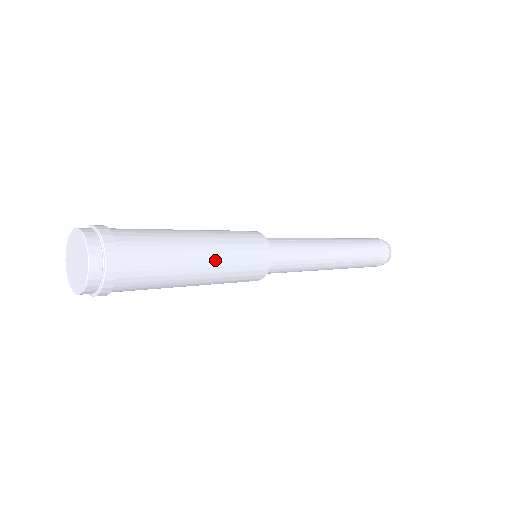
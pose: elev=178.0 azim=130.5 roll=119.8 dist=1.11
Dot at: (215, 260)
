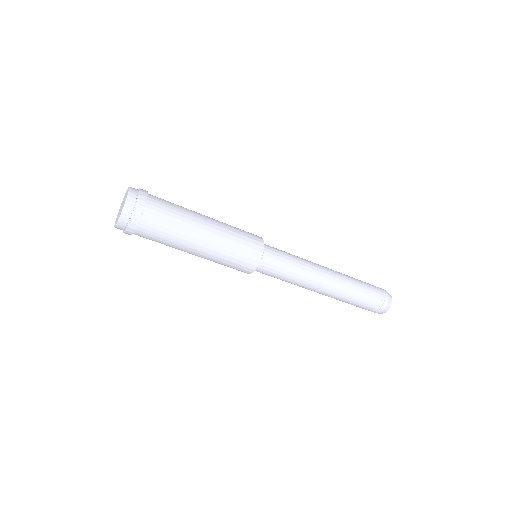
Dot at: (217, 223)
